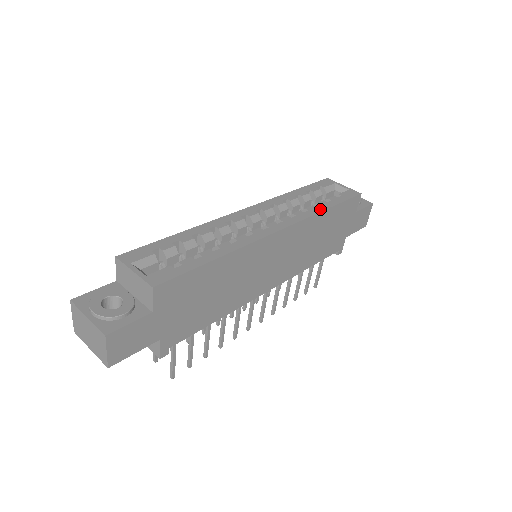
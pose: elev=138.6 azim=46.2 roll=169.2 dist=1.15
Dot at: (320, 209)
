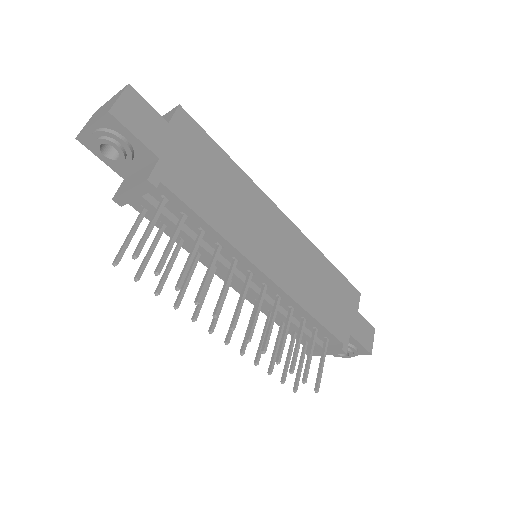
Dot at: (321, 256)
